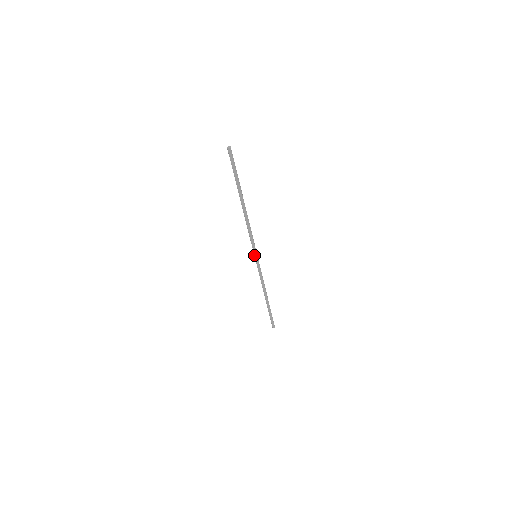
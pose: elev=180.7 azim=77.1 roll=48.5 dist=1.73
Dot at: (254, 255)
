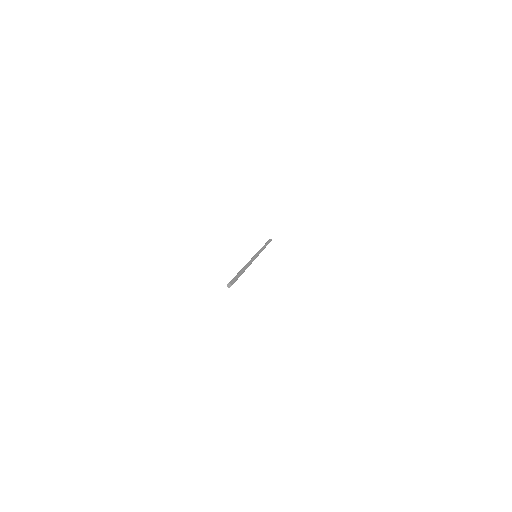
Dot at: occluded
